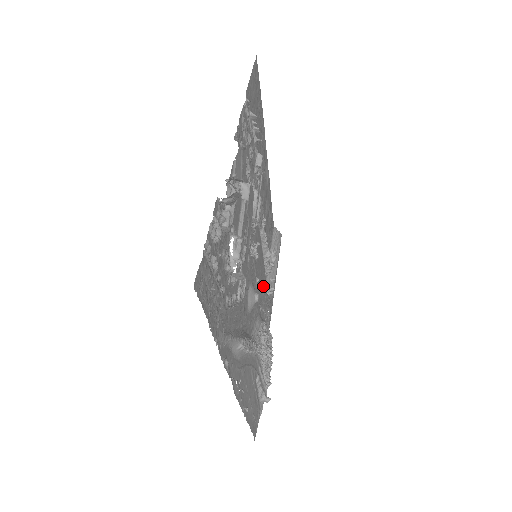
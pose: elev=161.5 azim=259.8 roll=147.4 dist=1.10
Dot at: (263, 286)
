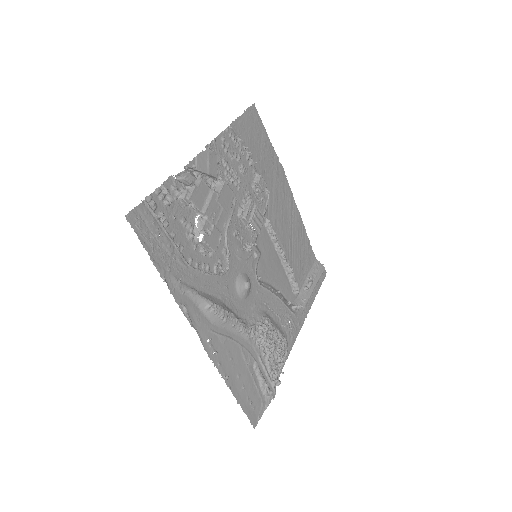
Dot at: occluded
